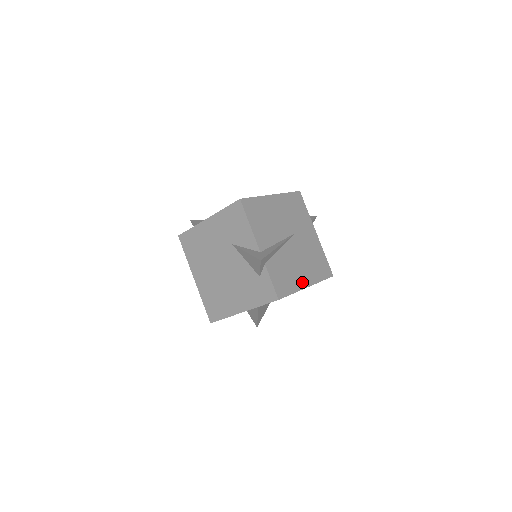
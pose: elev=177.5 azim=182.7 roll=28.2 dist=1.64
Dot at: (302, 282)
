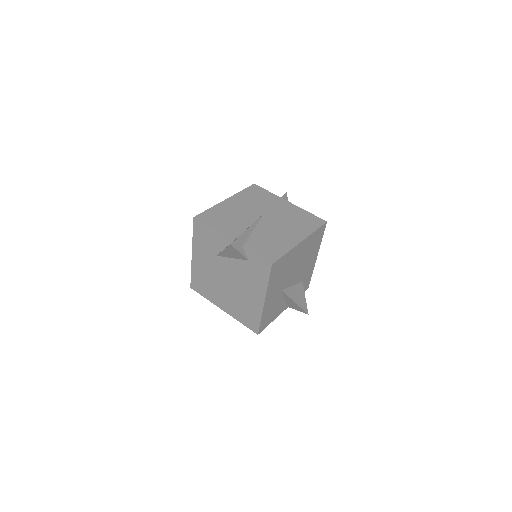
Dot at: (292, 241)
